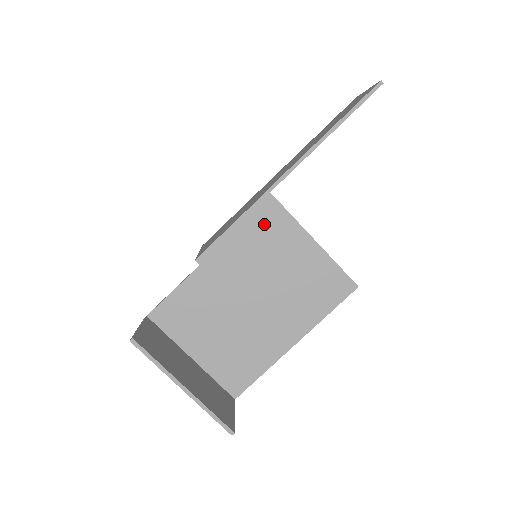
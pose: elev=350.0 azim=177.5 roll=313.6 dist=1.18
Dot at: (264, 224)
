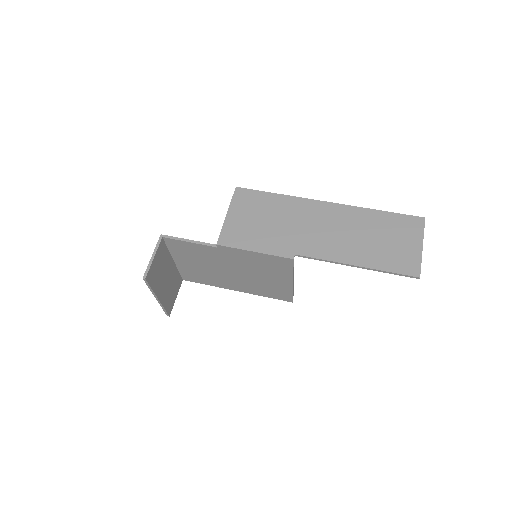
Dot at: (274, 264)
